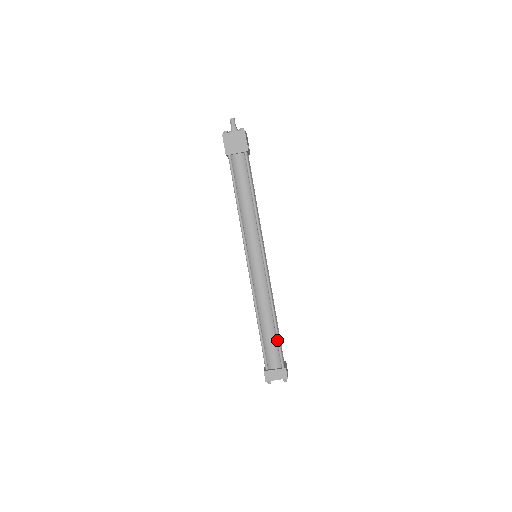
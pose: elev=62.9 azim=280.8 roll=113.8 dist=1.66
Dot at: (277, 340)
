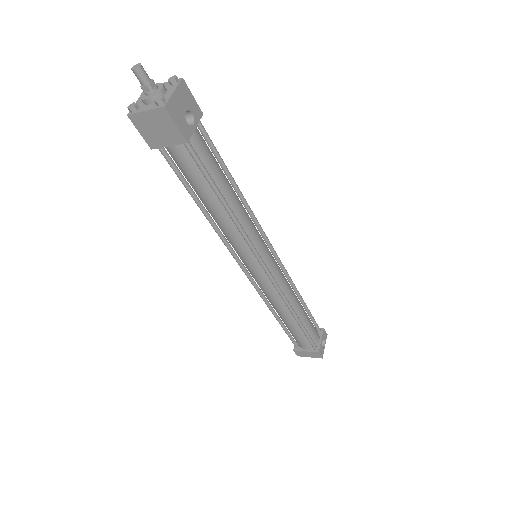
Dot at: (303, 333)
